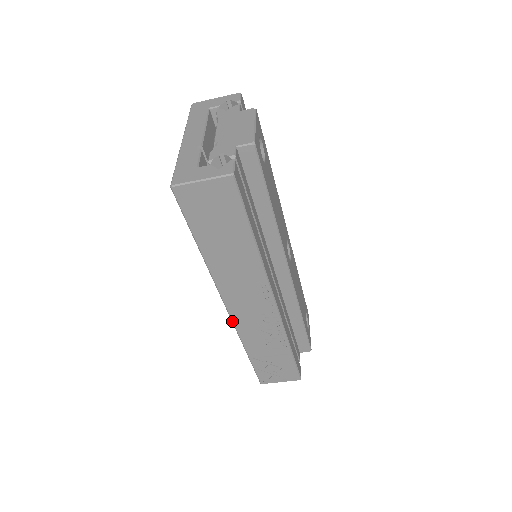
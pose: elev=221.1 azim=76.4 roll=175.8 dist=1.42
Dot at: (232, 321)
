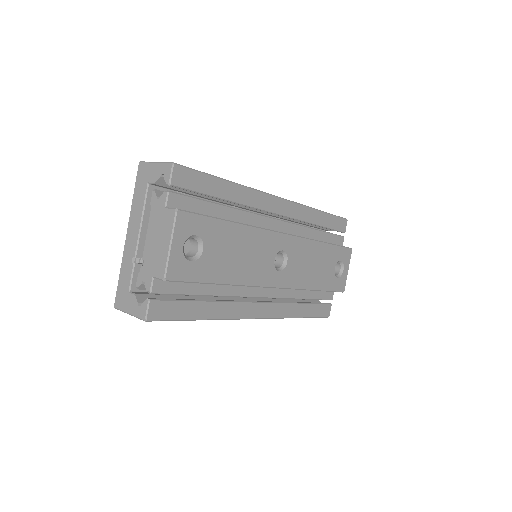
Dot at: occluded
